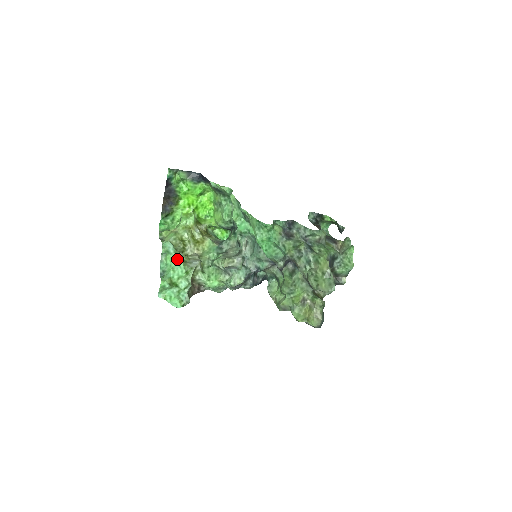
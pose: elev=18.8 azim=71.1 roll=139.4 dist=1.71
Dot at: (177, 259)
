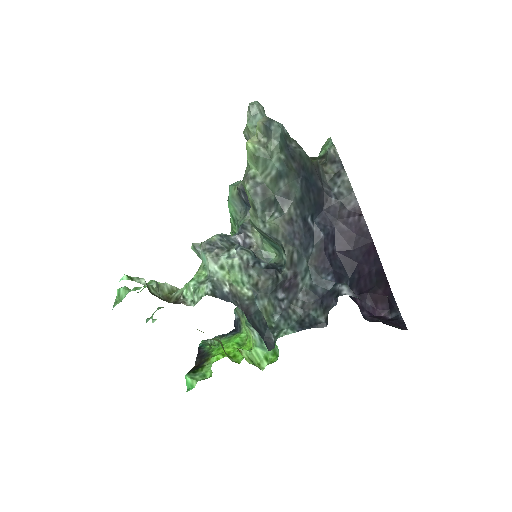
Dot at: occluded
